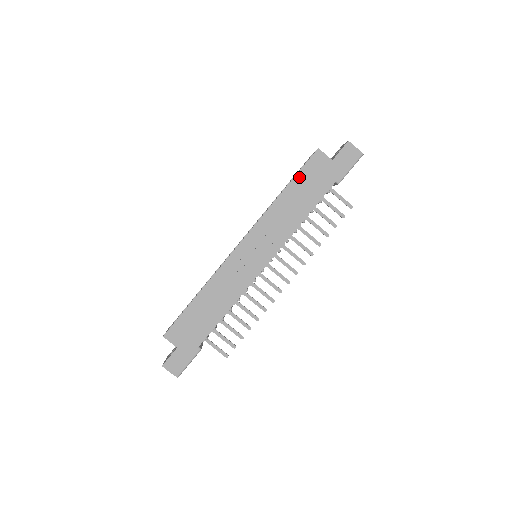
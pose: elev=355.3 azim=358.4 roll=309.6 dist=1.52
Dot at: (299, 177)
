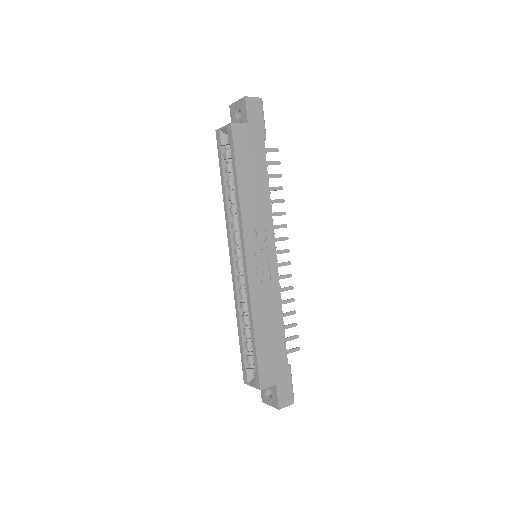
Dot at: (238, 161)
